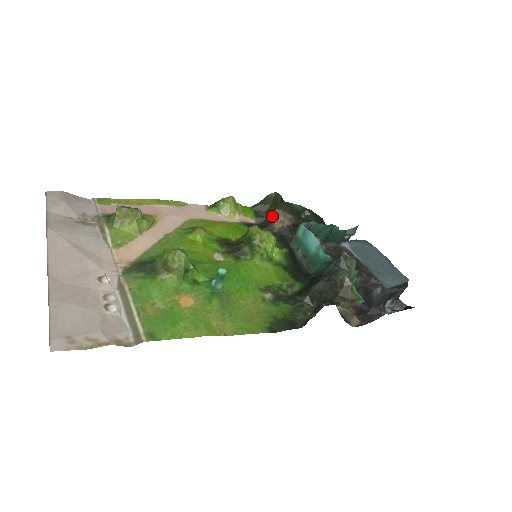
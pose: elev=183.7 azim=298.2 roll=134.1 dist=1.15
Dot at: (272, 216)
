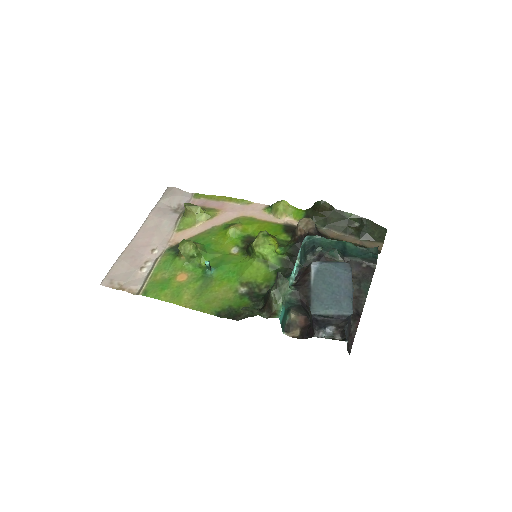
Dot at: occluded
